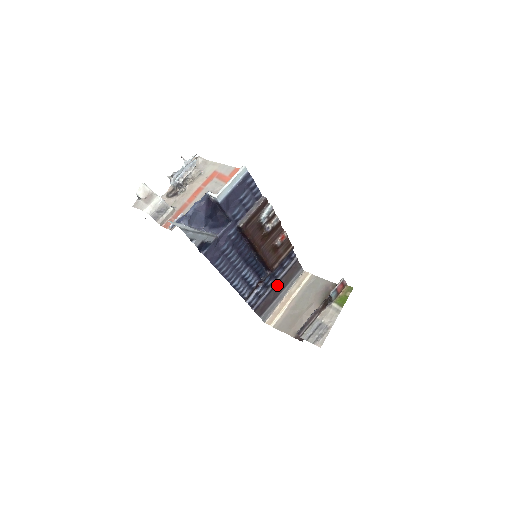
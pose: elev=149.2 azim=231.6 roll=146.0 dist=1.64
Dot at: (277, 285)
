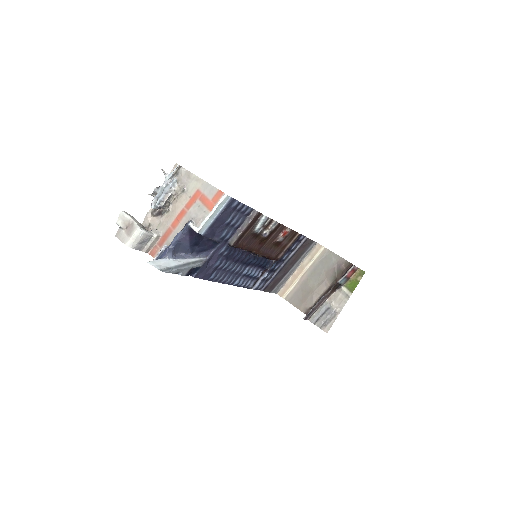
Dot at: (286, 264)
